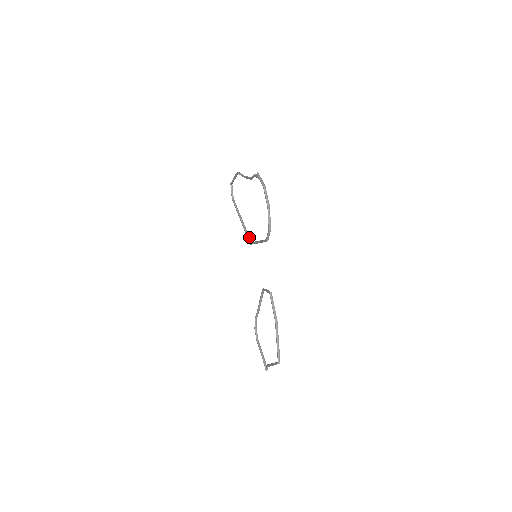
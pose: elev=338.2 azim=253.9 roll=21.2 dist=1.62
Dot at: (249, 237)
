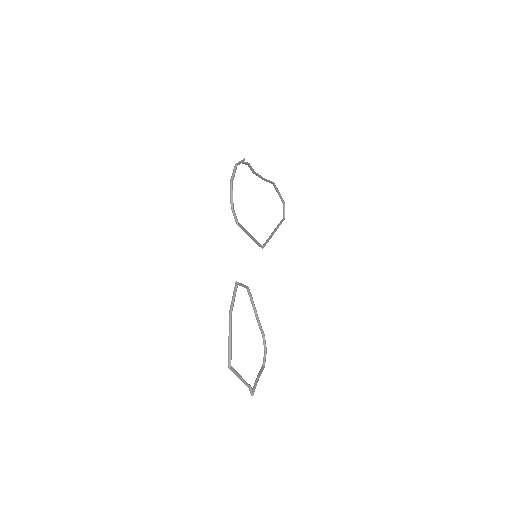
Dot at: (266, 243)
